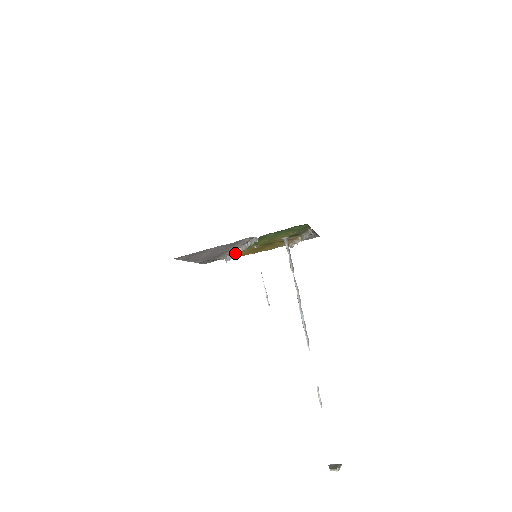
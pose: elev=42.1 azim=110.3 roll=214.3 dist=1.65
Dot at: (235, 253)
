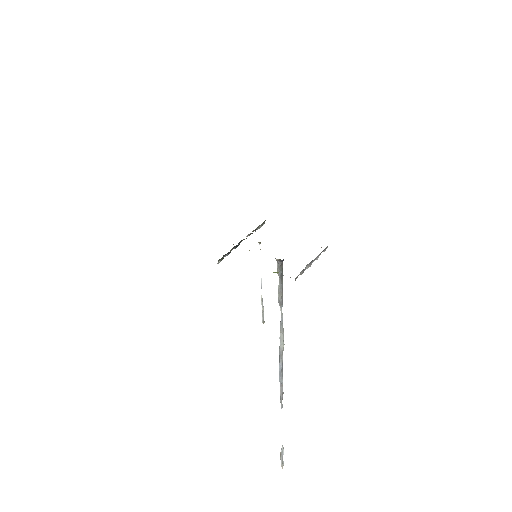
Dot at: occluded
